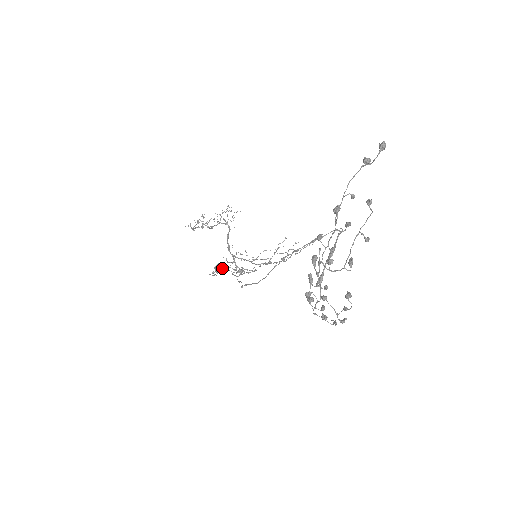
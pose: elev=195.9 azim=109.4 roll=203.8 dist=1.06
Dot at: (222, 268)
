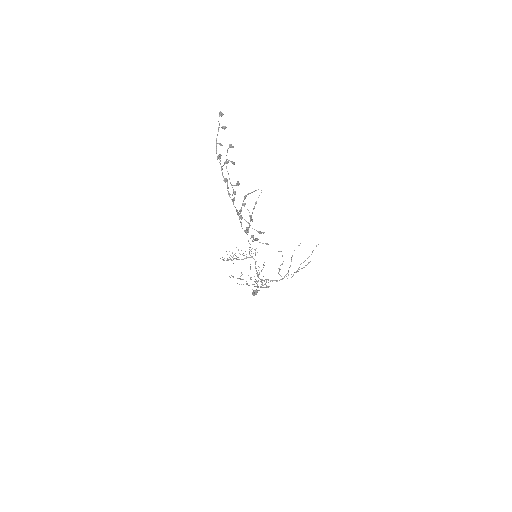
Dot at: (256, 291)
